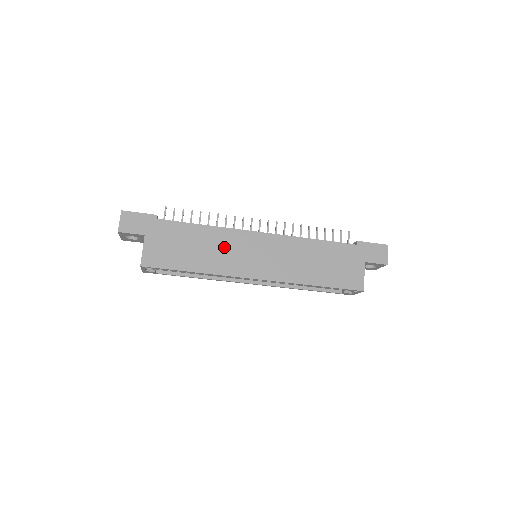
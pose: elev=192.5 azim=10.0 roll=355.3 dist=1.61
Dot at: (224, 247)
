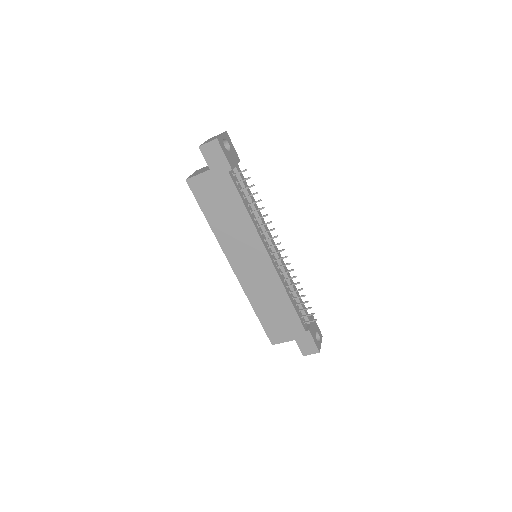
Dot at: (241, 235)
